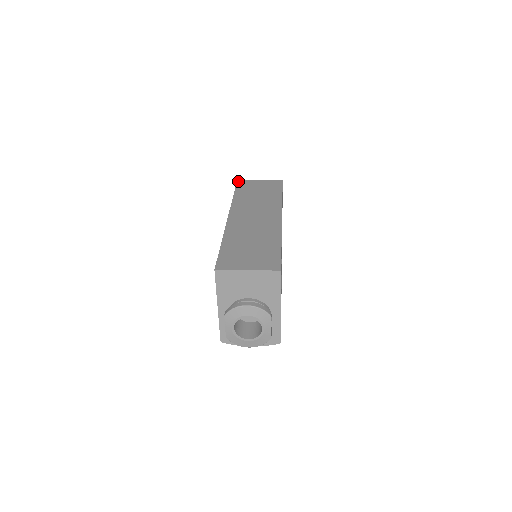
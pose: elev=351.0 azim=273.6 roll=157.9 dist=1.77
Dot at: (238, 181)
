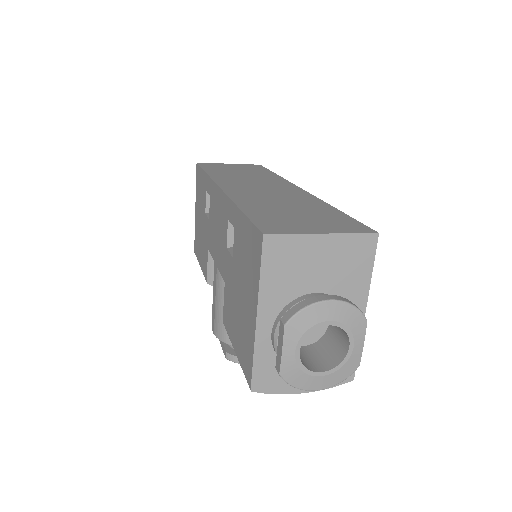
Dot at: (199, 163)
